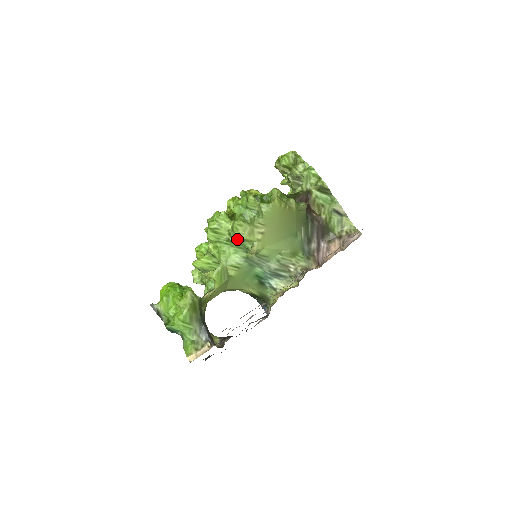
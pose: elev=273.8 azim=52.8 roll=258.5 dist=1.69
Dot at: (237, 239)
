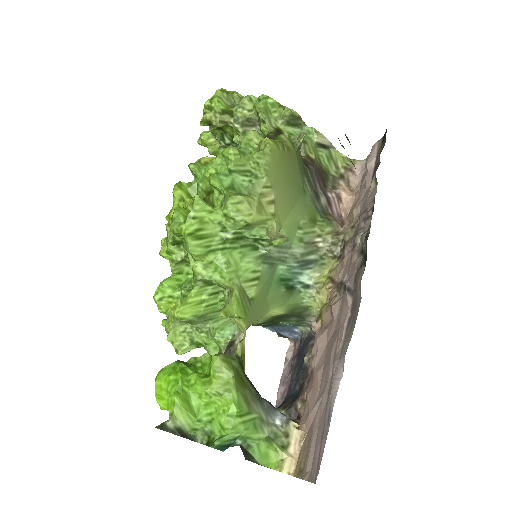
Dot at: (239, 231)
